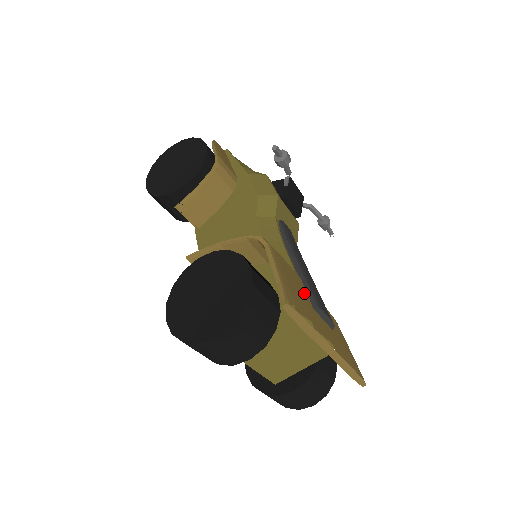
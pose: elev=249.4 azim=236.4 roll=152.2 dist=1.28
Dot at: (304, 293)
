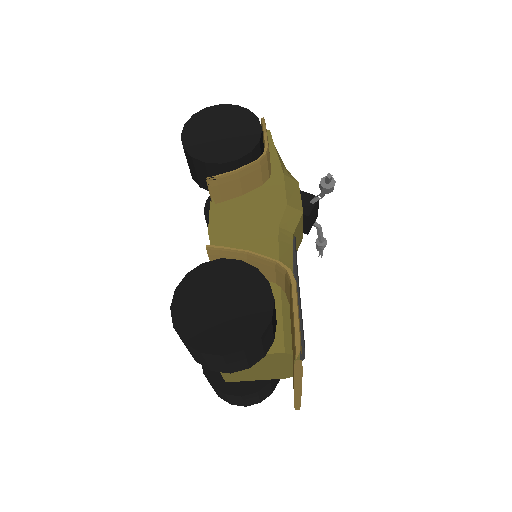
Dot at: occluded
